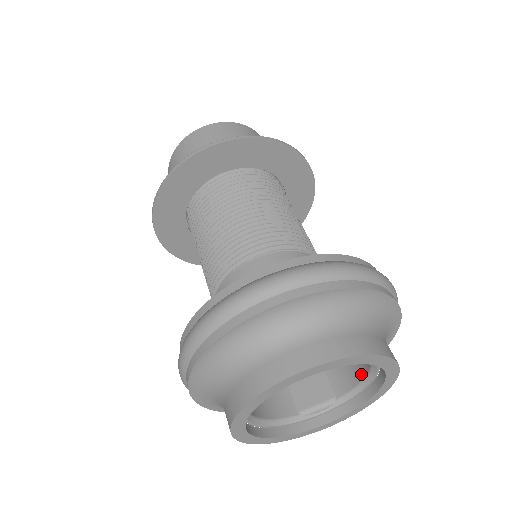
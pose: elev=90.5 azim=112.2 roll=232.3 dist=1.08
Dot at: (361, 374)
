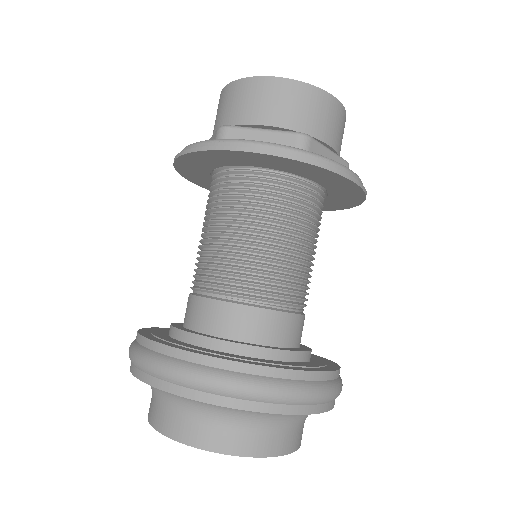
Dot at: occluded
